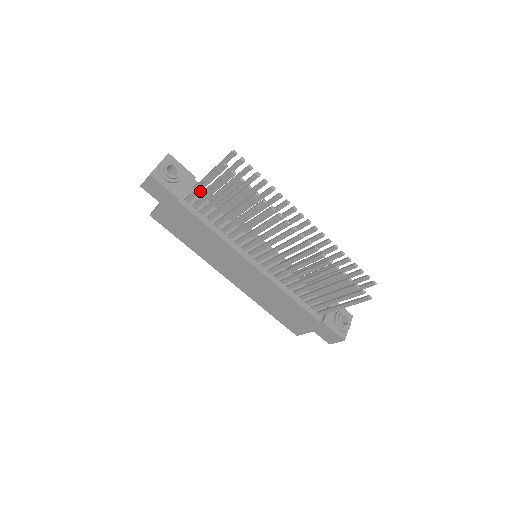
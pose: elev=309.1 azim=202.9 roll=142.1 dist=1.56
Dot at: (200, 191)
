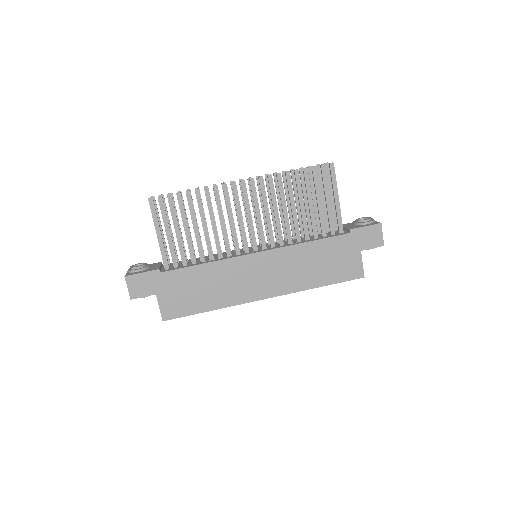
Dot at: (163, 245)
